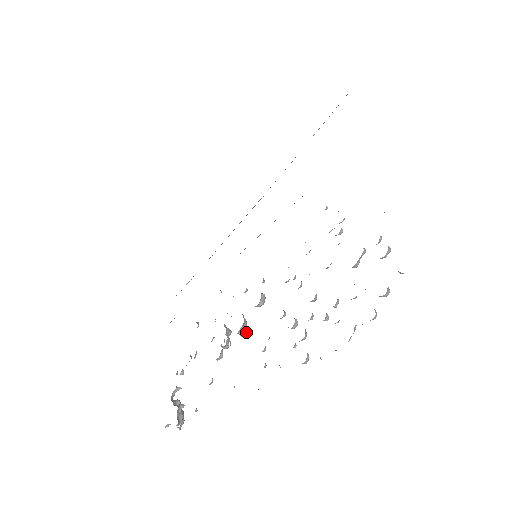
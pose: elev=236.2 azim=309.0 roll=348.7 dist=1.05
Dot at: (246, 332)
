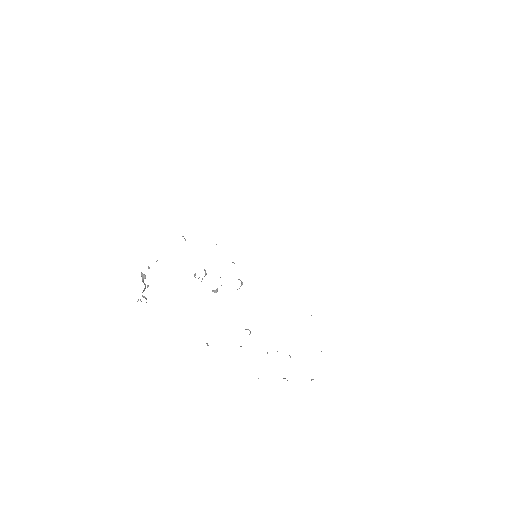
Dot at: occluded
